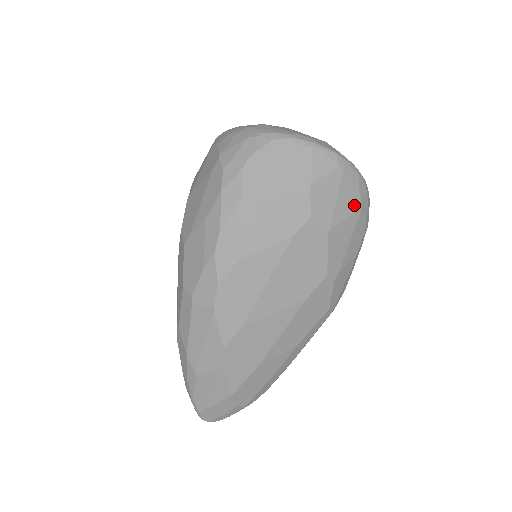
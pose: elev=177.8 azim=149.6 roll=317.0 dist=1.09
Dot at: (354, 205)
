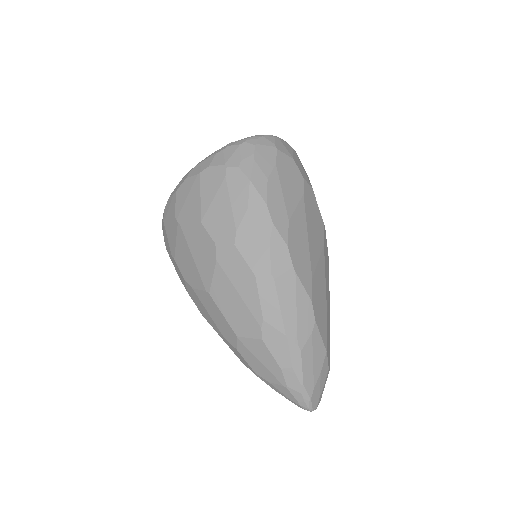
Dot at: occluded
